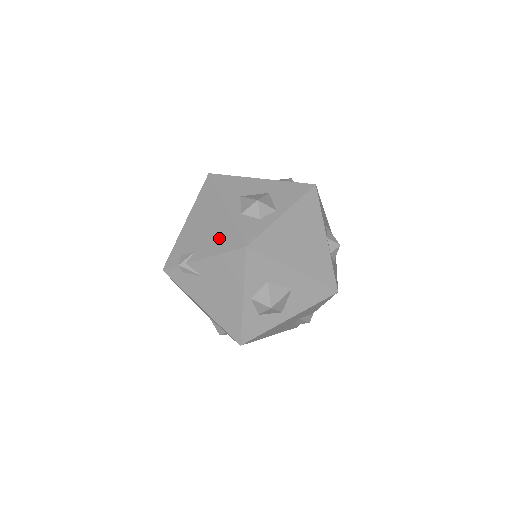
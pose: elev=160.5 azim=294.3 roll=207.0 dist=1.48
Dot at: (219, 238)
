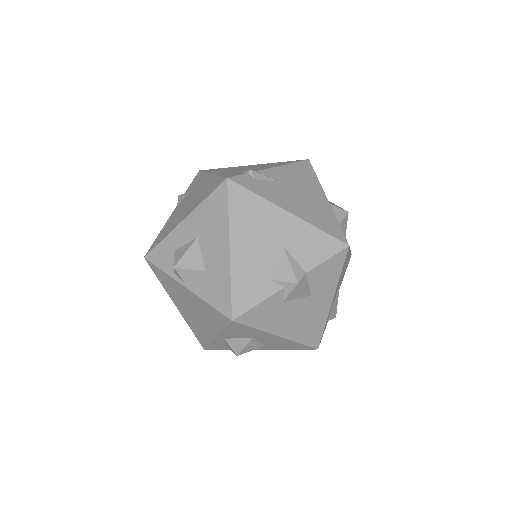
Dot at: (273, 164)
